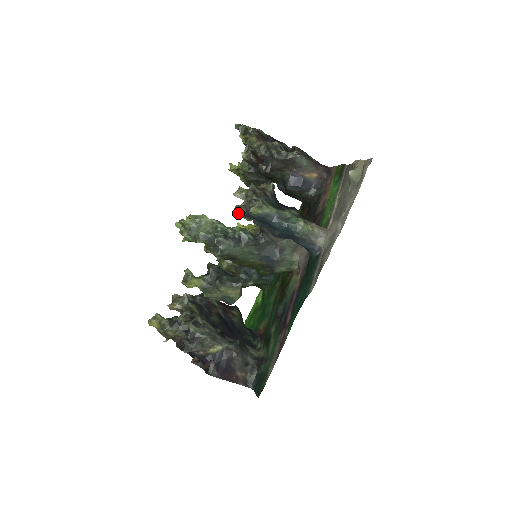
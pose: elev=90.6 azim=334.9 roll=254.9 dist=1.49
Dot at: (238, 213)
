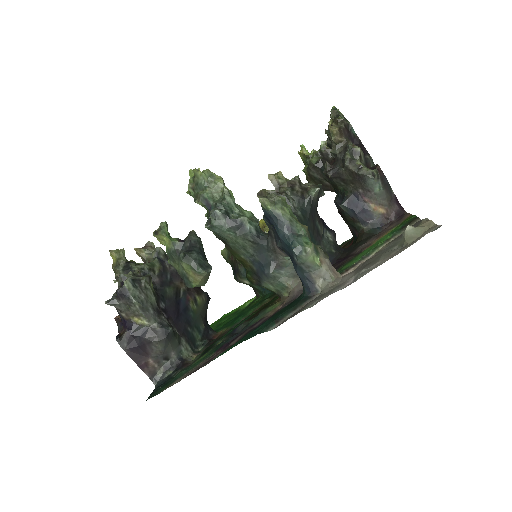
Dot at: occluded
